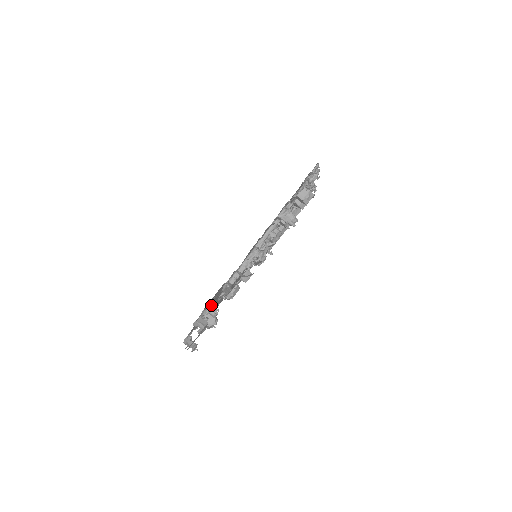
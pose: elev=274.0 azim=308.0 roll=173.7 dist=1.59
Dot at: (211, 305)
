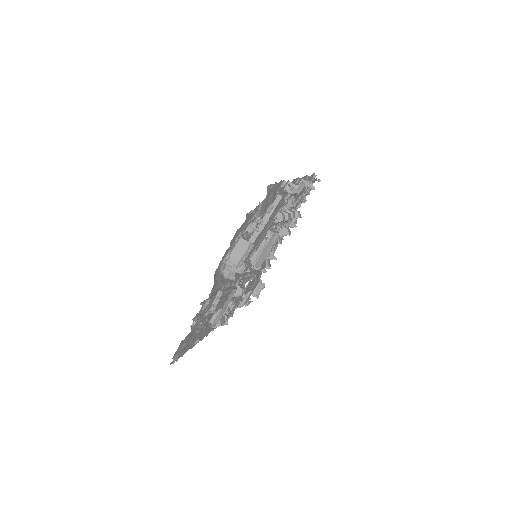
Dot at: occluded
